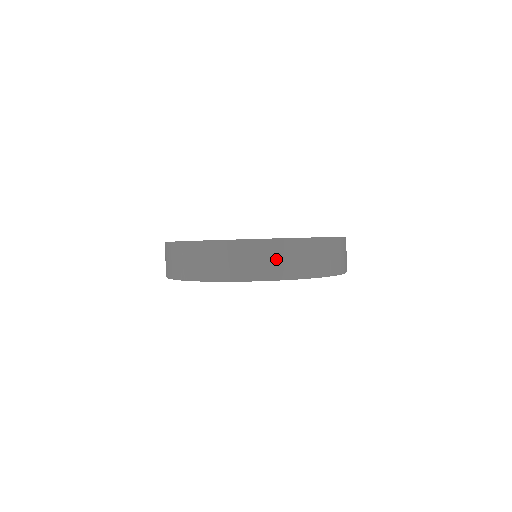
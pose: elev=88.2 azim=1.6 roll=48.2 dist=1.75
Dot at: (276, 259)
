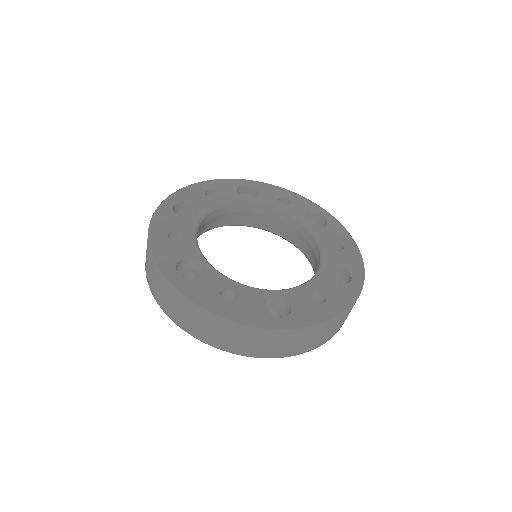
Dot at: occluded
